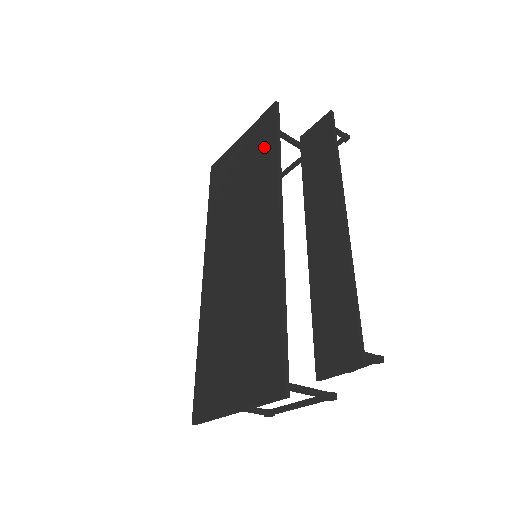
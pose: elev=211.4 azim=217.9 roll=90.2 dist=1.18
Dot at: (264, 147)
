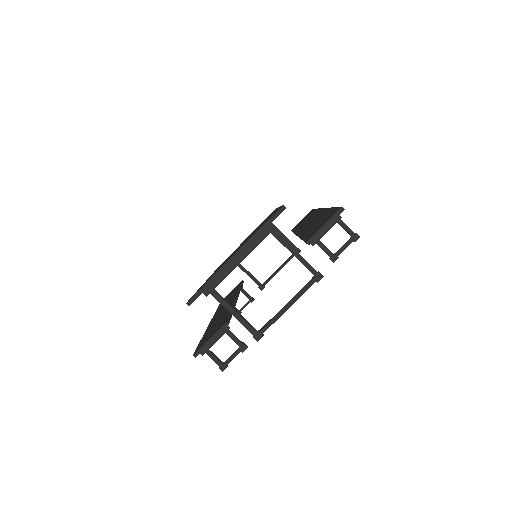
Dot at: (267, 217)
